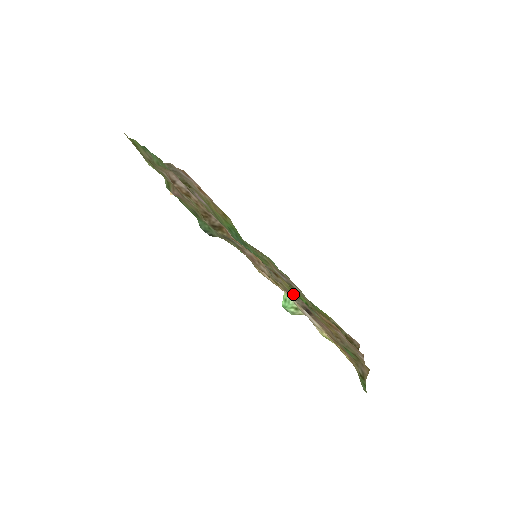
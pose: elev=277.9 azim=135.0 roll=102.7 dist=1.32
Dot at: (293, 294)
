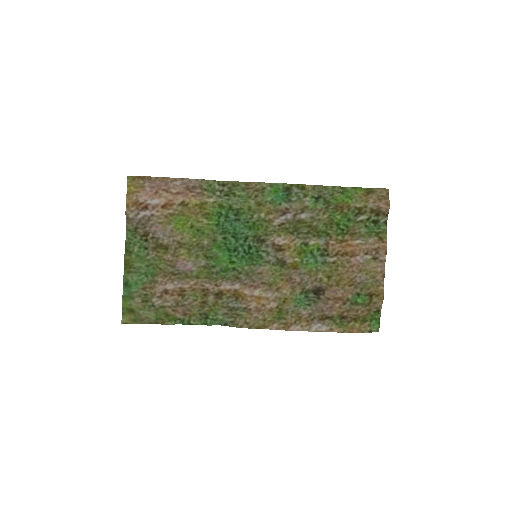
Dot at: (301, 282)
